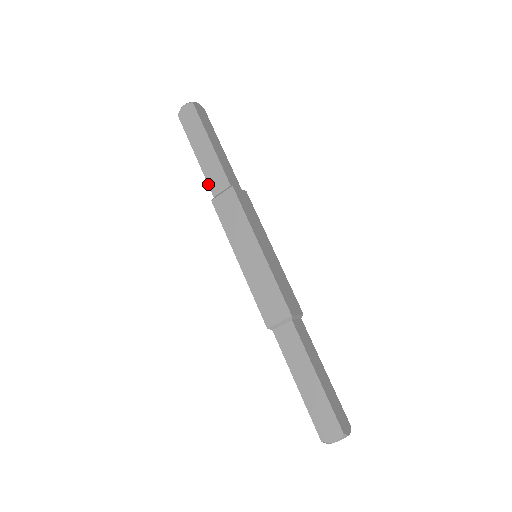
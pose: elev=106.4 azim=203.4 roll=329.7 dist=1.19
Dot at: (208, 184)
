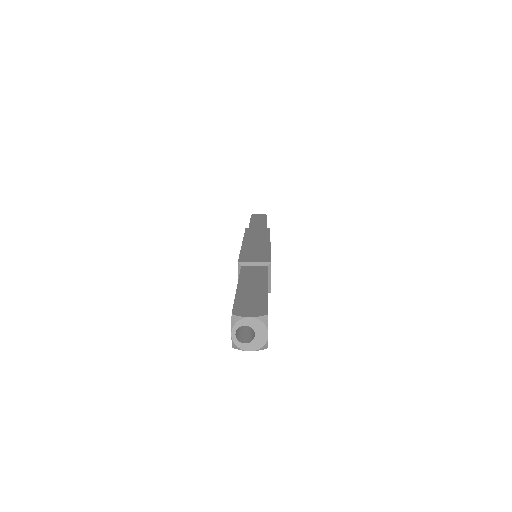
Dot at: occluded
